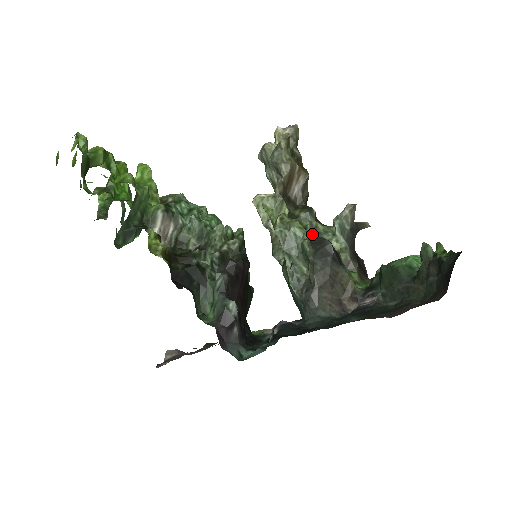
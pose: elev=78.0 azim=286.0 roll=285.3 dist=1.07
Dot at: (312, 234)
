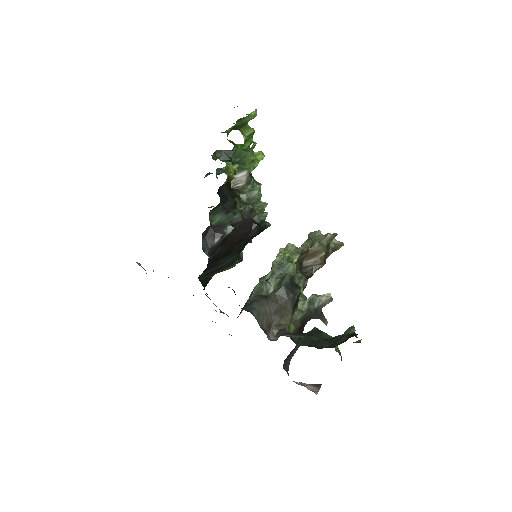
Dot at: occluded
